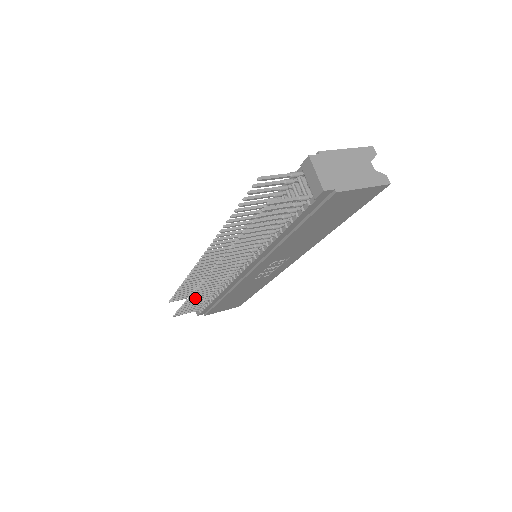
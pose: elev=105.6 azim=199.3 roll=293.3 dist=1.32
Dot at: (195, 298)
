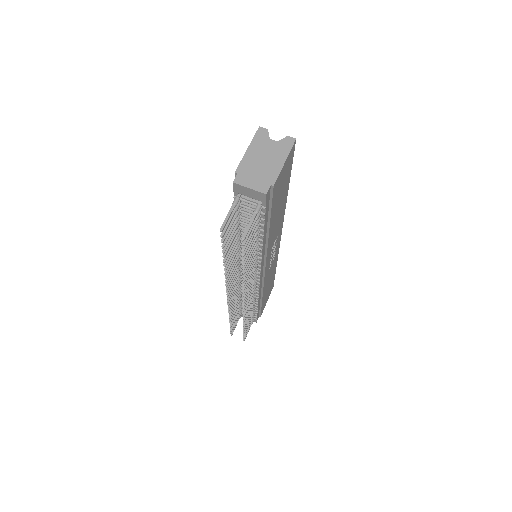
Dot at: (247, 319)
